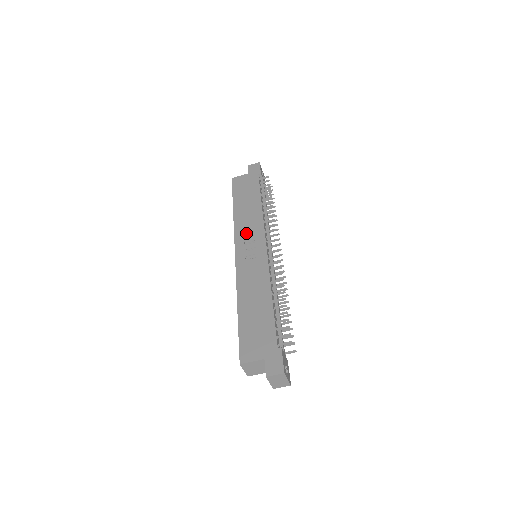
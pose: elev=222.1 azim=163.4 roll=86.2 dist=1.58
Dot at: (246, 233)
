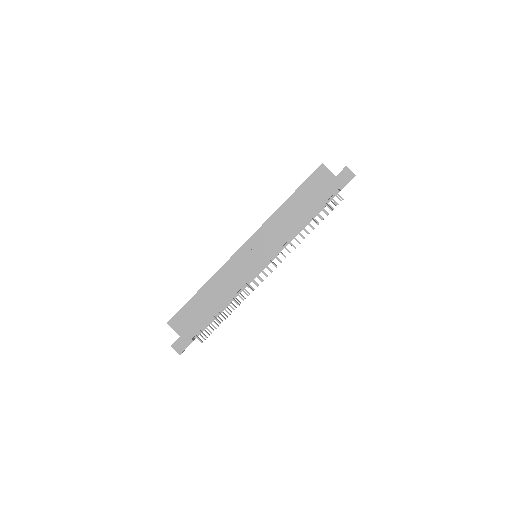
Dot at: (267, 237)
